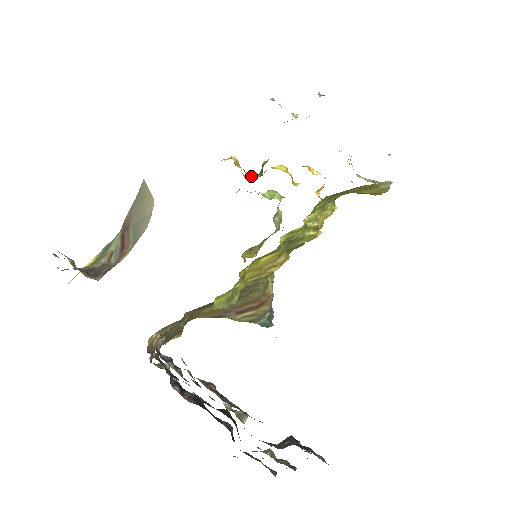
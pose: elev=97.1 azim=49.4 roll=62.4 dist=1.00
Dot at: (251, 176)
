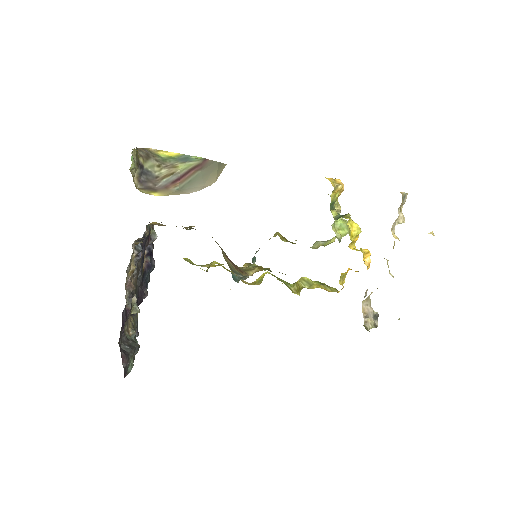
Dot at: (334, 209)
